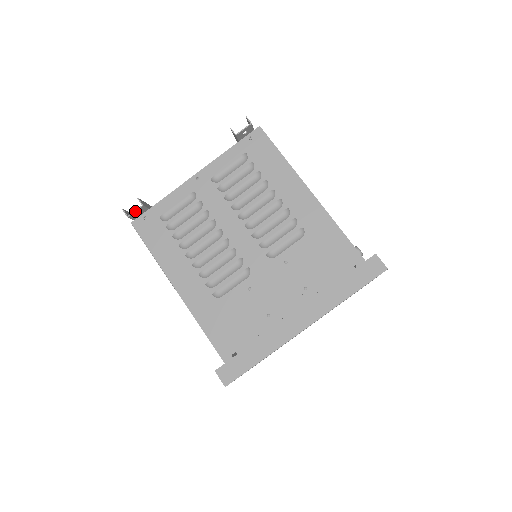
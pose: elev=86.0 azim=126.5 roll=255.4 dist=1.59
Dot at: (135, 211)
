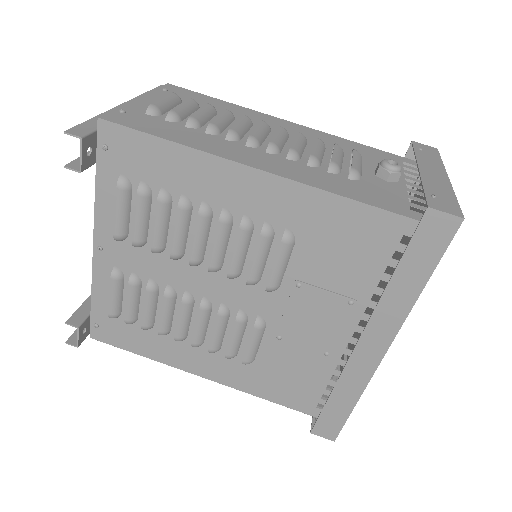
Dot at: (78, 338)
